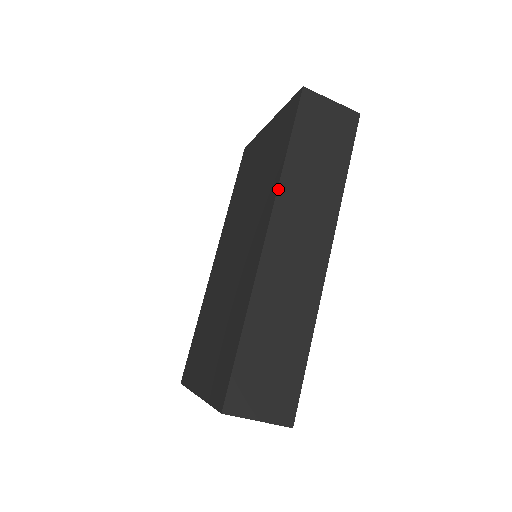
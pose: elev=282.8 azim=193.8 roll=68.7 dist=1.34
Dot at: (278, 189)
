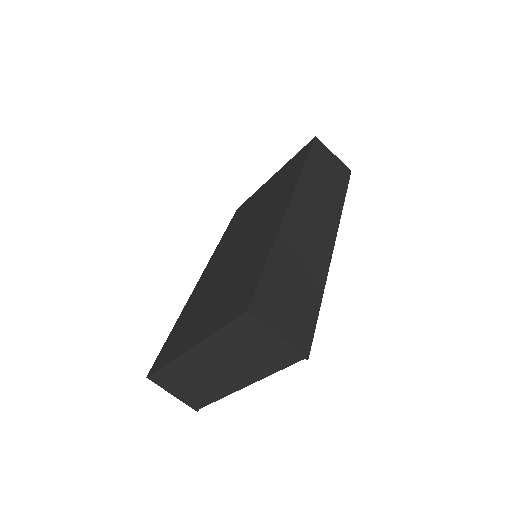
Dot at: (299, 180)
